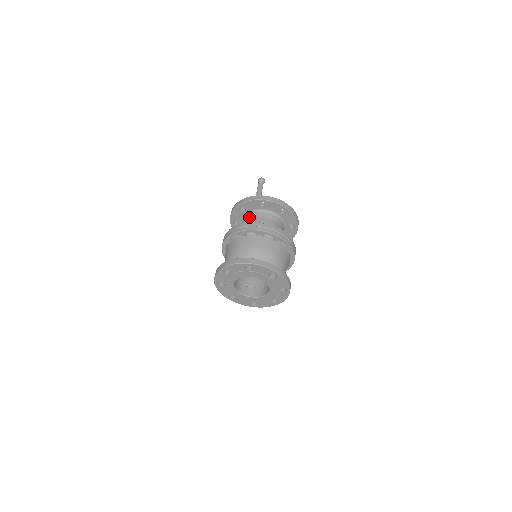
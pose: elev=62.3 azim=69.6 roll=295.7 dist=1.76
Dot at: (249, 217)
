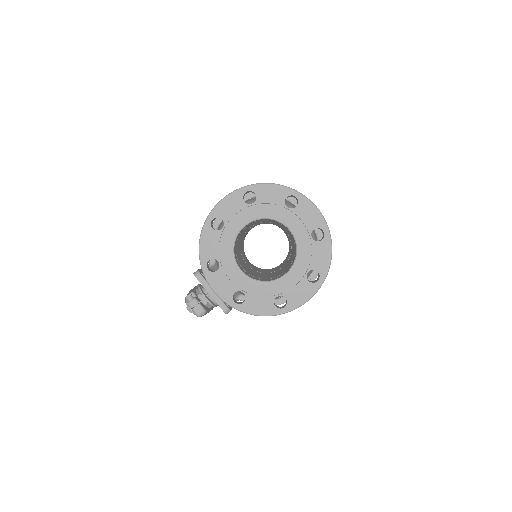
Dot at: occluded
